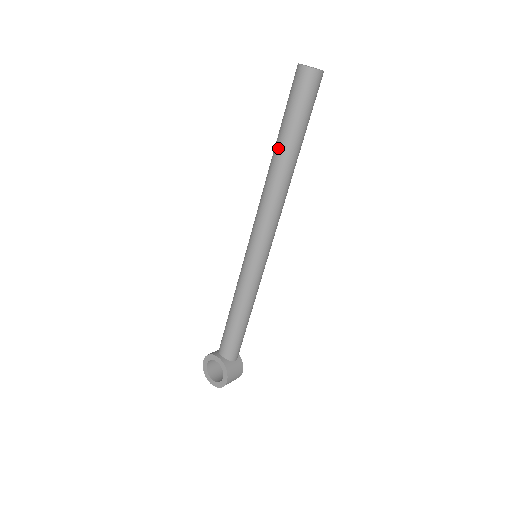
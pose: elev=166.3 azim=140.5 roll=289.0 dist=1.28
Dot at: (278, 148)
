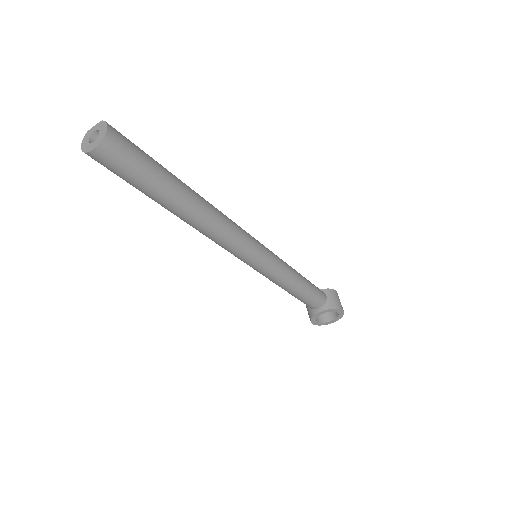
Dot at: (172, 208)
